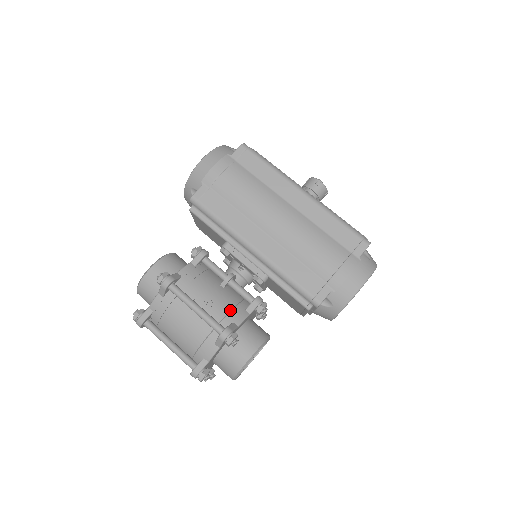
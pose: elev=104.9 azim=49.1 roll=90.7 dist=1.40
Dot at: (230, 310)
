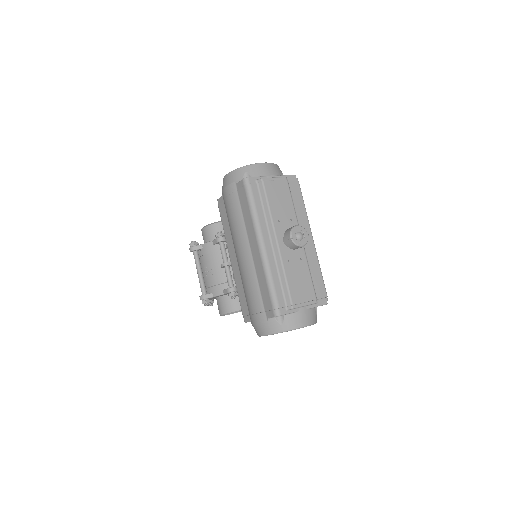
Dot at: (215, 285)
